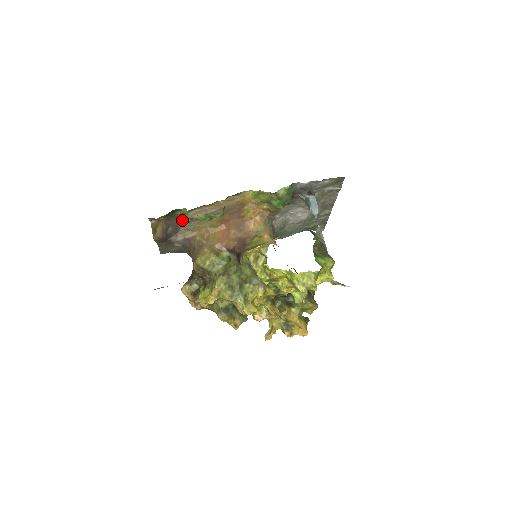
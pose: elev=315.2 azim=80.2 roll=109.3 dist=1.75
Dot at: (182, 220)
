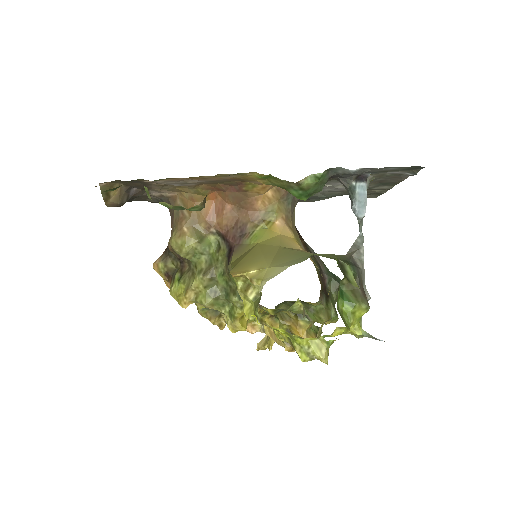
Dot at: (150, 183)
